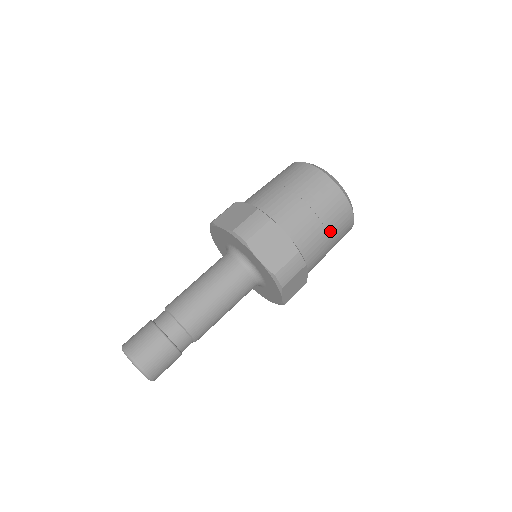
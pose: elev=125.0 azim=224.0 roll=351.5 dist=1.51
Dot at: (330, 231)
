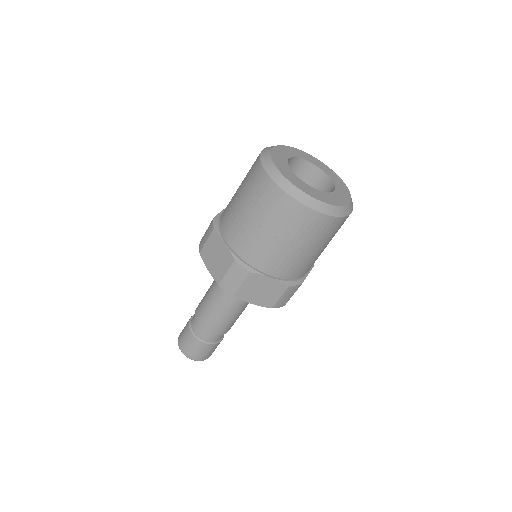
Dot at: (320, 246)
